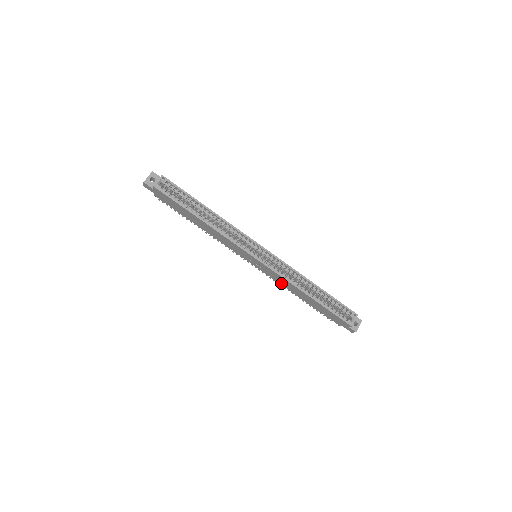
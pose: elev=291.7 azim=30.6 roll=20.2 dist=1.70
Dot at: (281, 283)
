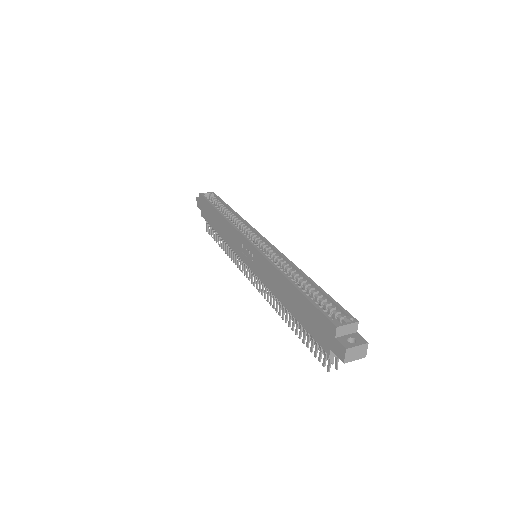
Dot at: (268, 284)
